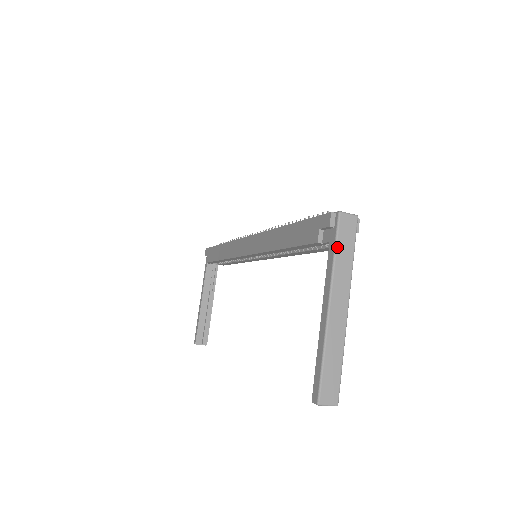
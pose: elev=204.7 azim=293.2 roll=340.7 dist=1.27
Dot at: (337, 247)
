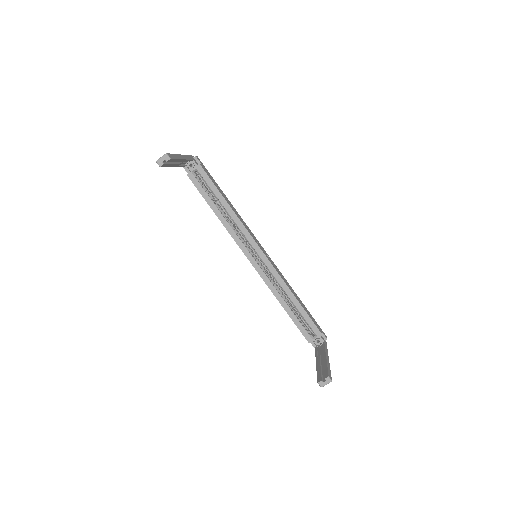
Dot at: occluded
